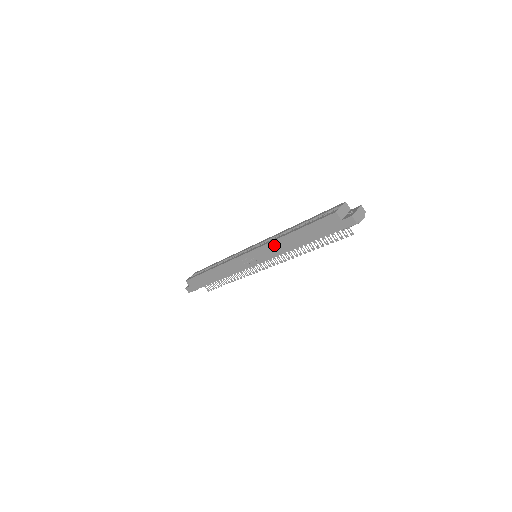
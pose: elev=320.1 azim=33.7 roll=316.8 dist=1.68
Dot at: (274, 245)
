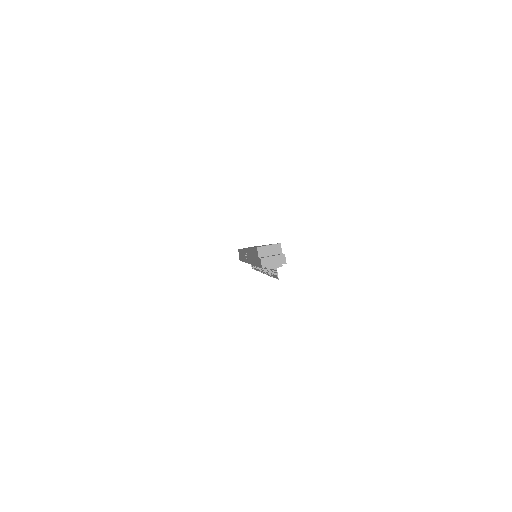
Dot at: occluded
